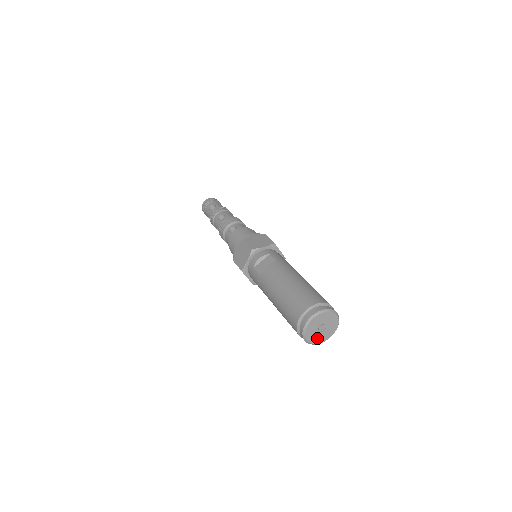
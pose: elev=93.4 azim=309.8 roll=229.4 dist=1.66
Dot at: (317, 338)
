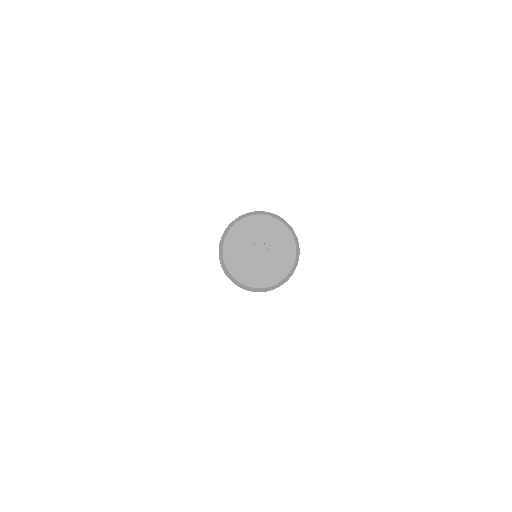
Dot at: (241, 265)
